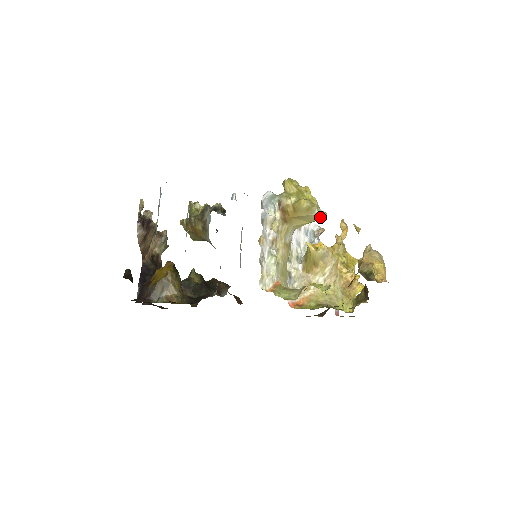
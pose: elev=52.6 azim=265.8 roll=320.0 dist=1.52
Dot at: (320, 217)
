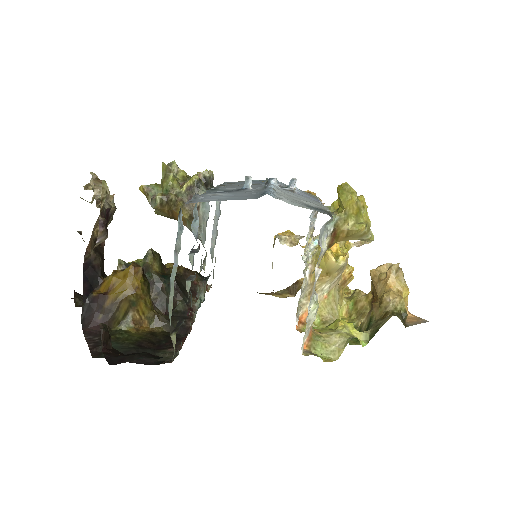
Dot at: (368, 240)
